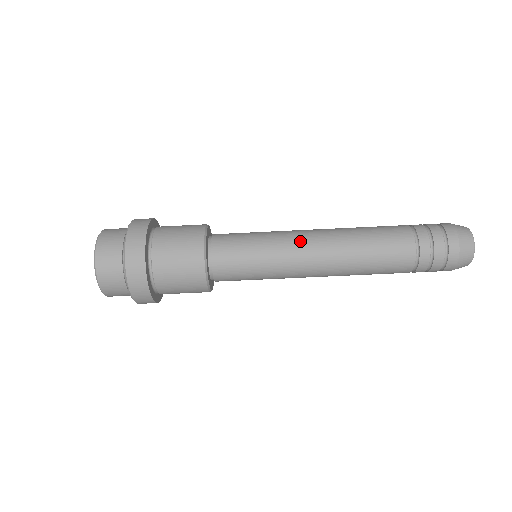
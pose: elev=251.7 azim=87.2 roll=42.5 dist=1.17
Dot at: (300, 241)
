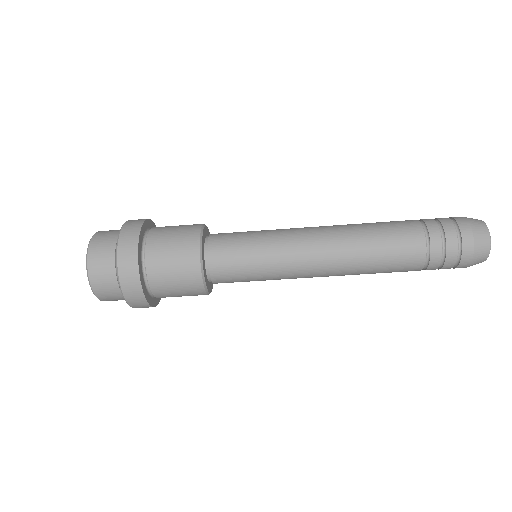
Dot at: (302, 242)
